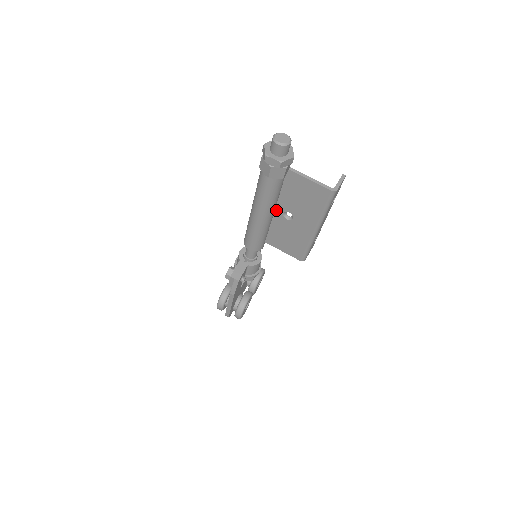
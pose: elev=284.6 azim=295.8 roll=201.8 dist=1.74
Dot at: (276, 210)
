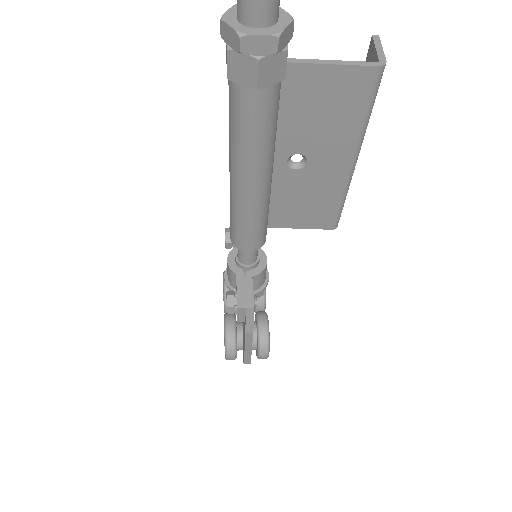
Dot at: occluded
